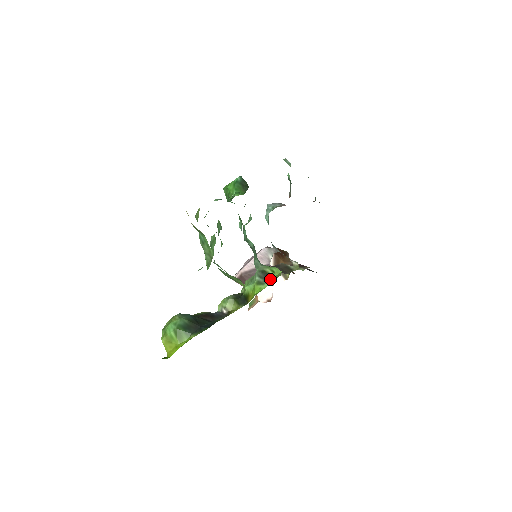
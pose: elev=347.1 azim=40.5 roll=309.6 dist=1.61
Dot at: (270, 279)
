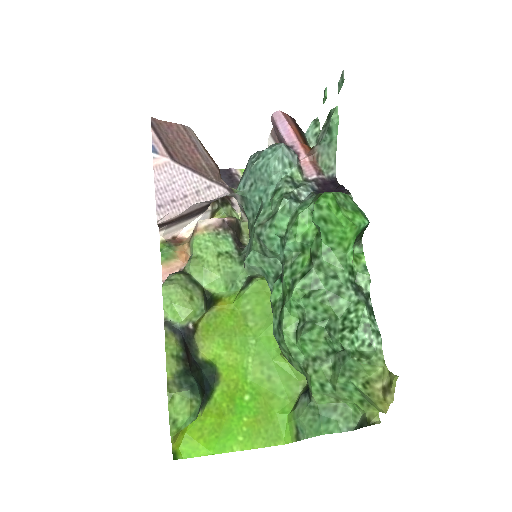
Dot at: (253, 283)
